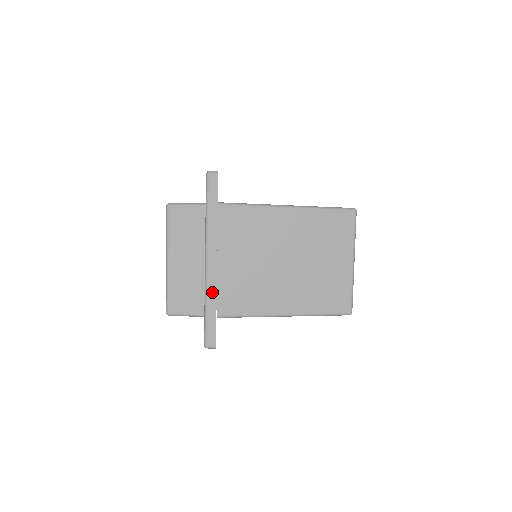
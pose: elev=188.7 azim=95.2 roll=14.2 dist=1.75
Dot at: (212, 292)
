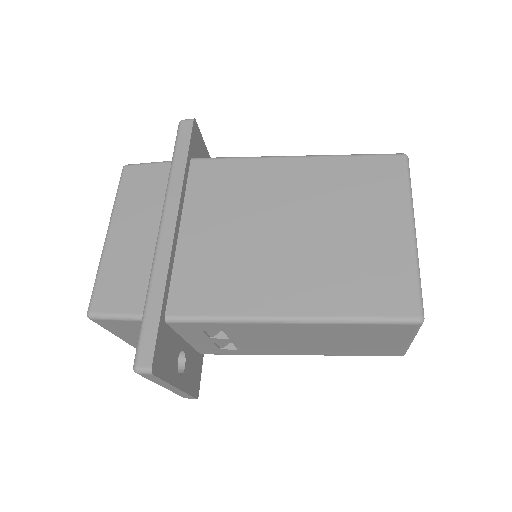
Dot at: (161, 272)
